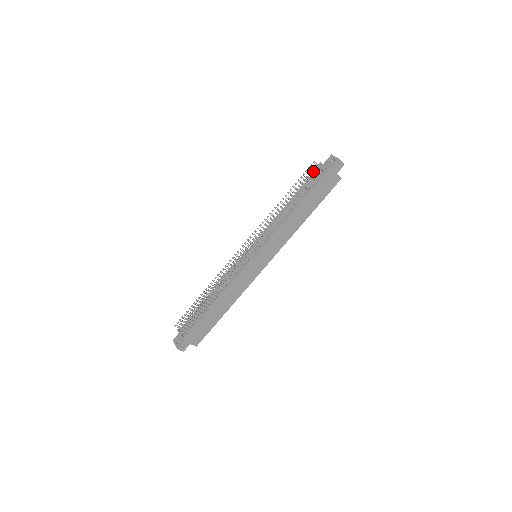
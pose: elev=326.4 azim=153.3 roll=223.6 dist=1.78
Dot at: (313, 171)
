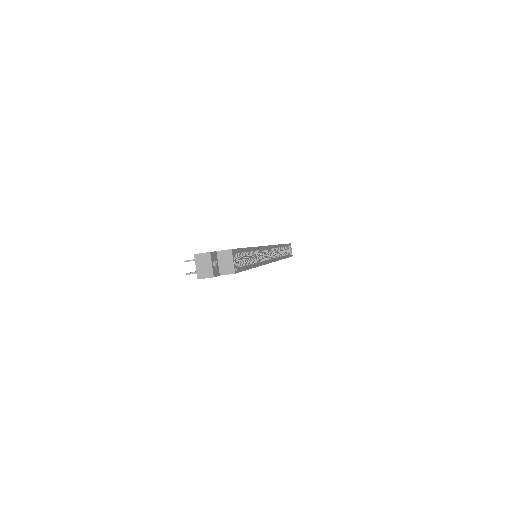
Dot at: occluded
